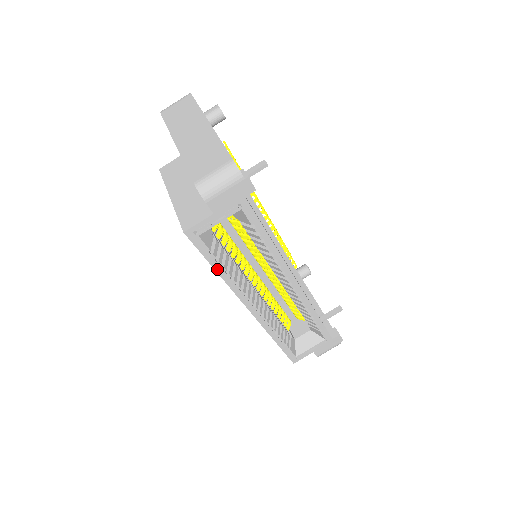
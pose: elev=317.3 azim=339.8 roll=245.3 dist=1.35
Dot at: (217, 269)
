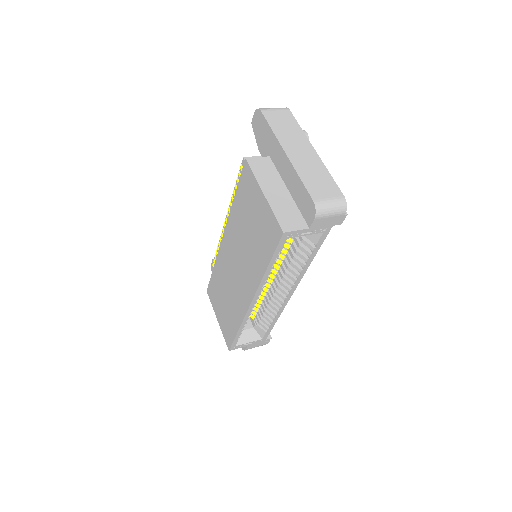
Dot at: (270, 266)
